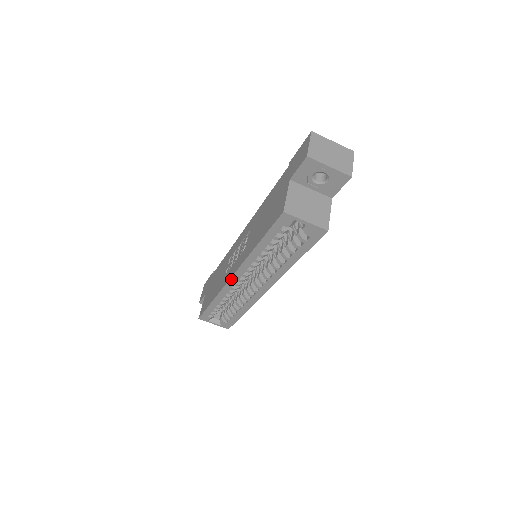
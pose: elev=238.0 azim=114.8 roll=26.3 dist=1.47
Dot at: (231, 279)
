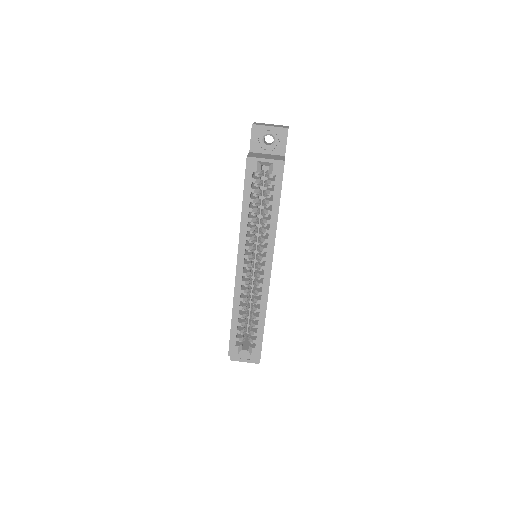
Dot at: (237, 268)
